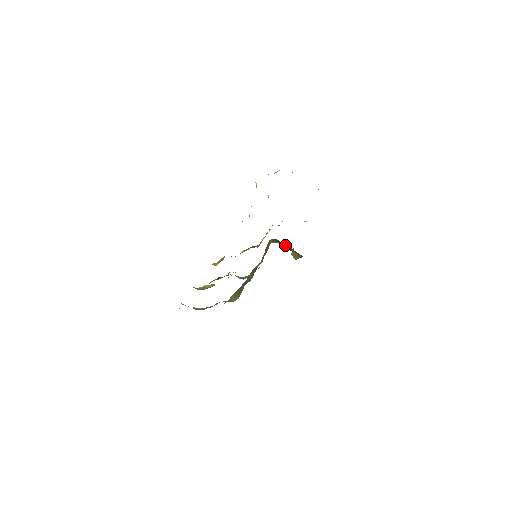
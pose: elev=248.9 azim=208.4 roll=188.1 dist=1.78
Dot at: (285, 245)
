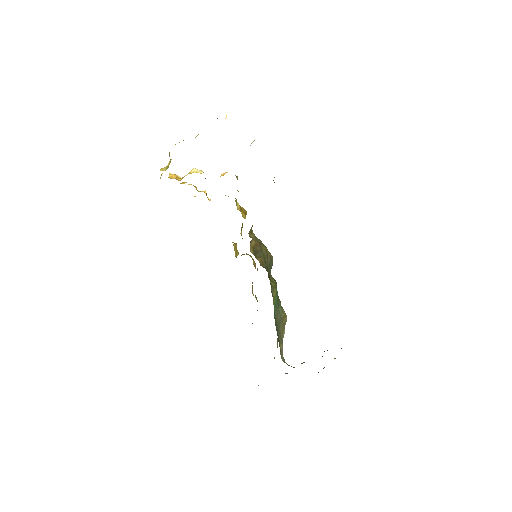
Dot at: occluded
